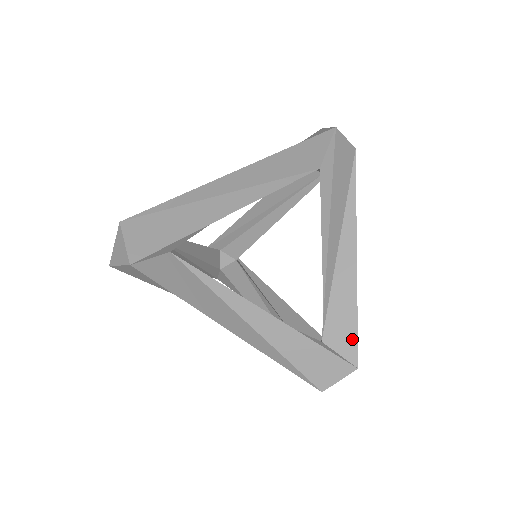
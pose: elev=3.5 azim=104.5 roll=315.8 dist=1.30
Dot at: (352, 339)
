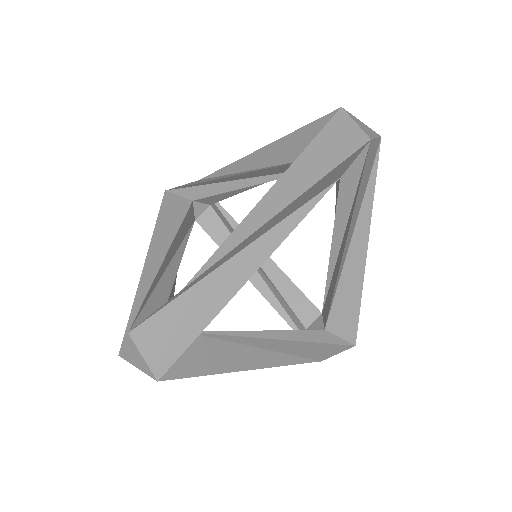
Dot at: (353, 326)
